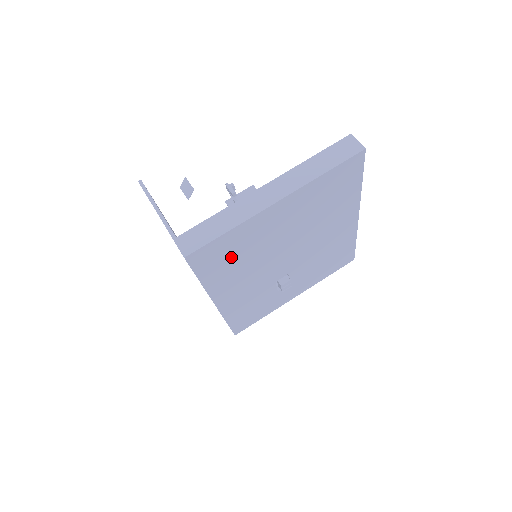
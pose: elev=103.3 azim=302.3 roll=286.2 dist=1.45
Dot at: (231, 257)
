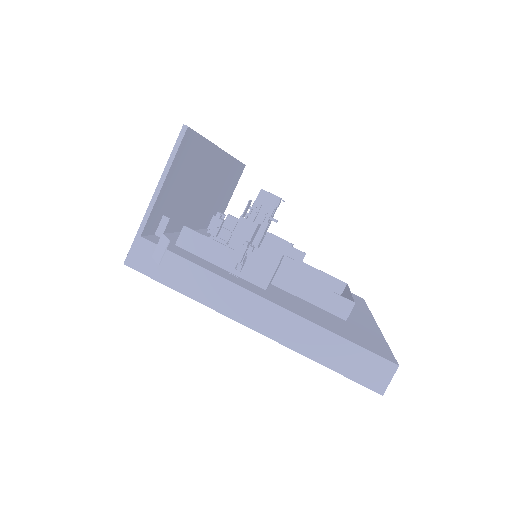
Dot at: occluded
